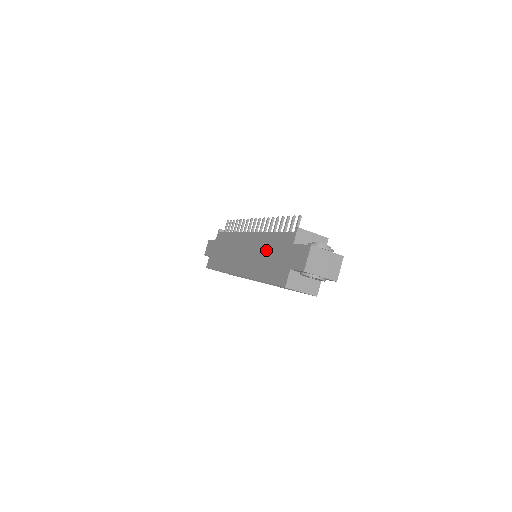
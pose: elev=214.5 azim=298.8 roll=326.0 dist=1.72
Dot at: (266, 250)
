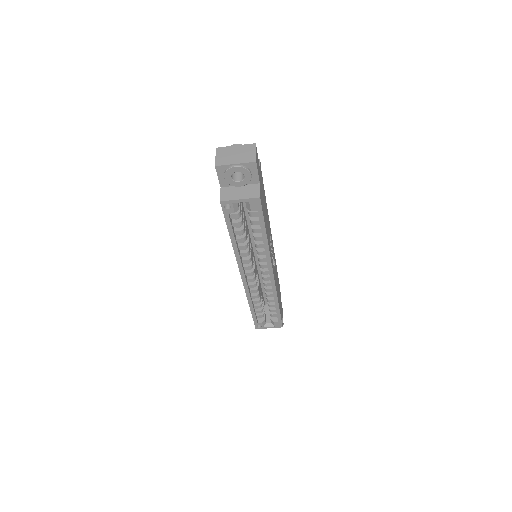
Dot at: occluded
